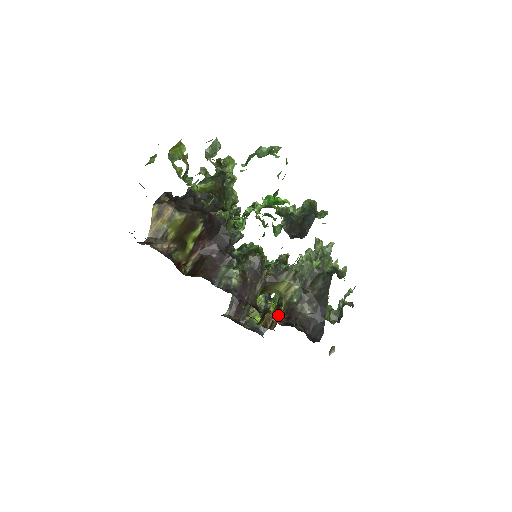
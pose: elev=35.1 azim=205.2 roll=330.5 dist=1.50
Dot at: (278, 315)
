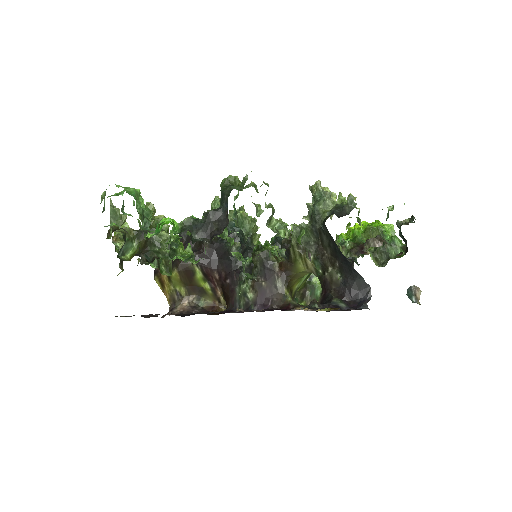
Dot at: occluded
